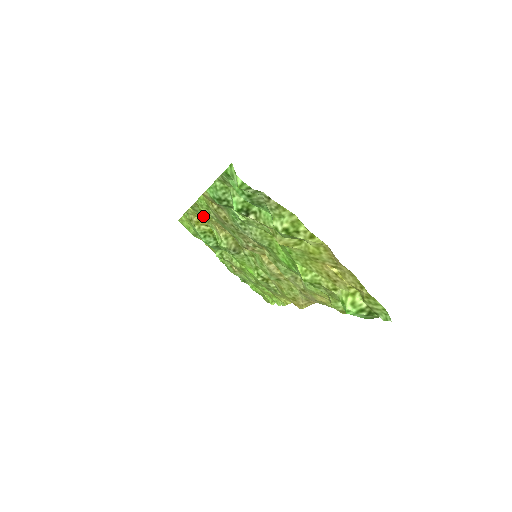
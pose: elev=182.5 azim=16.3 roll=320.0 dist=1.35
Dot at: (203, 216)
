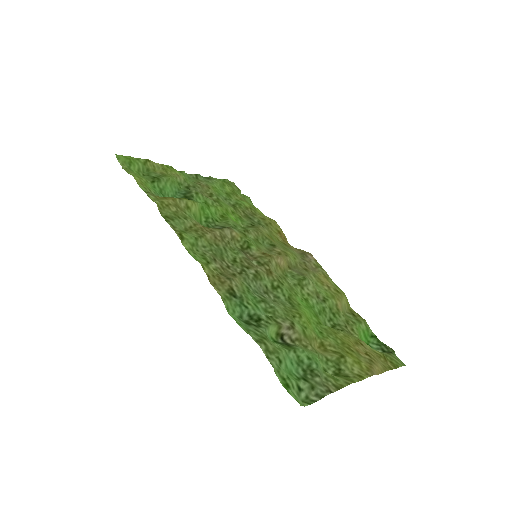
Dot at: (185, 230)
